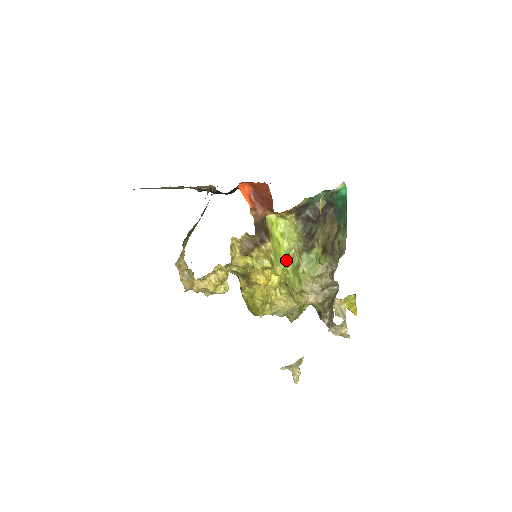
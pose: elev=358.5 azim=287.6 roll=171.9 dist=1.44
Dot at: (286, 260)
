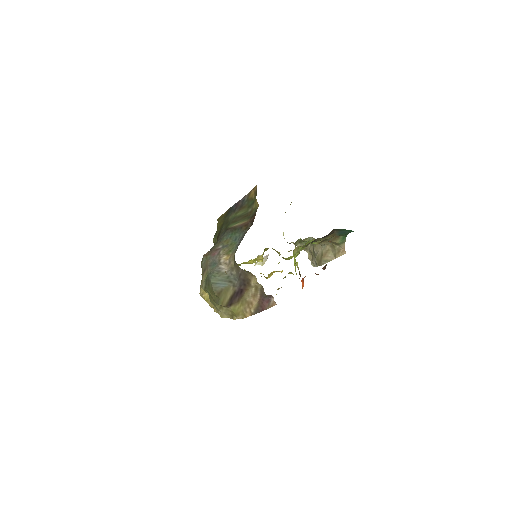
Dot at: (295, 261)
